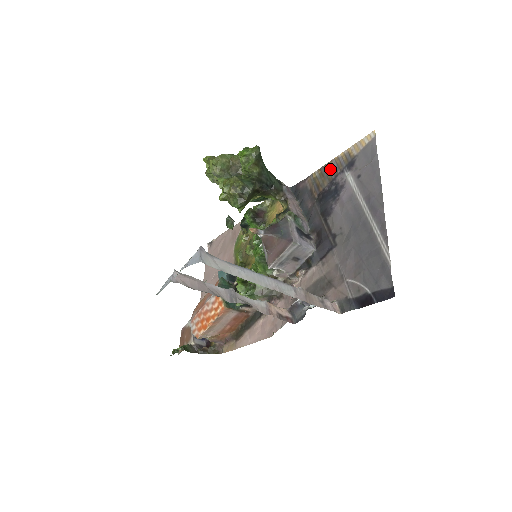
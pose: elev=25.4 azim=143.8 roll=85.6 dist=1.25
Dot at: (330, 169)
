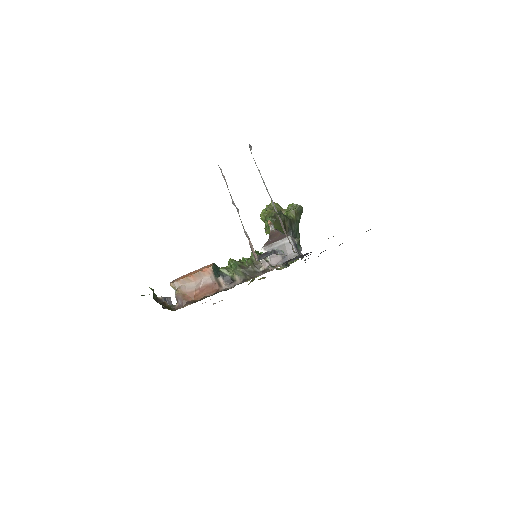
Dot at: occluded
